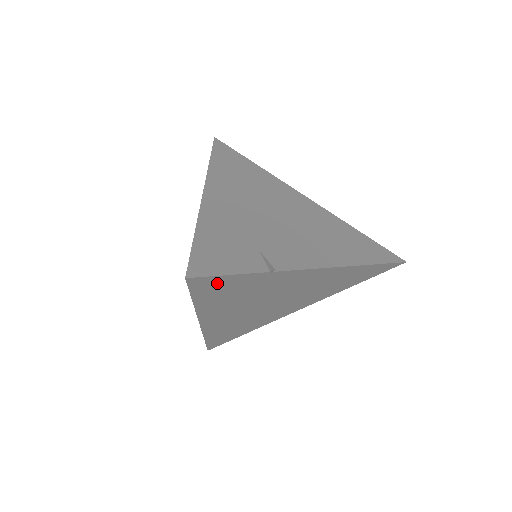
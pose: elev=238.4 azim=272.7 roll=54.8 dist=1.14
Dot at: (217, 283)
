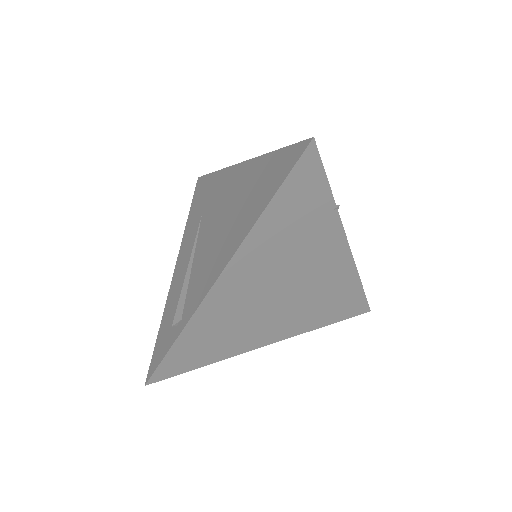
Dot at: (309, 181)
